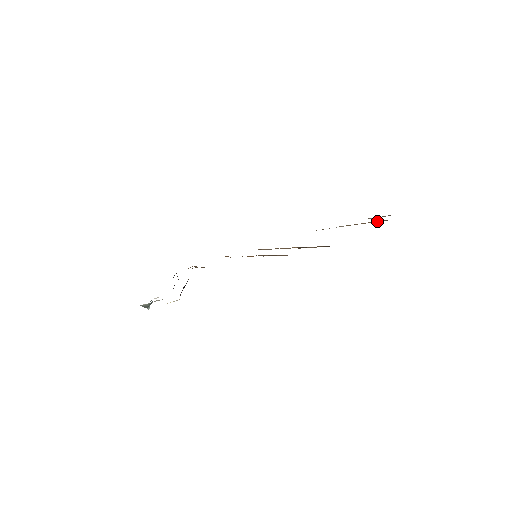
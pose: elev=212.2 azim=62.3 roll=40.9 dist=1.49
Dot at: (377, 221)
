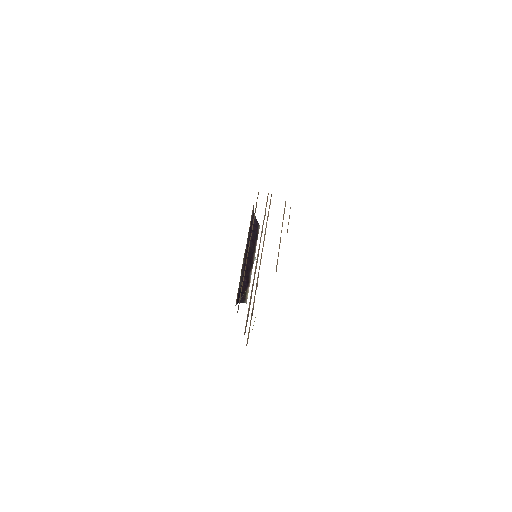
Dot at: occluded
